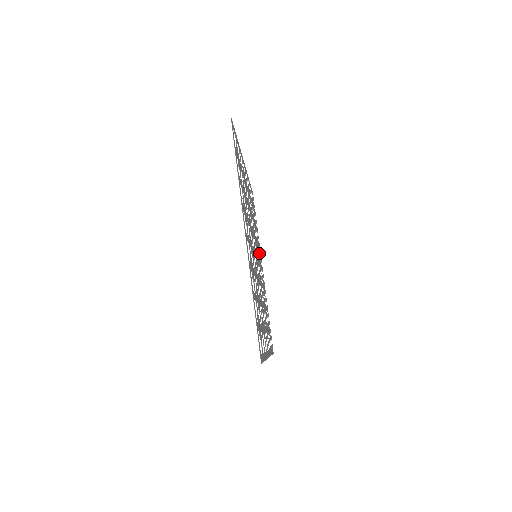
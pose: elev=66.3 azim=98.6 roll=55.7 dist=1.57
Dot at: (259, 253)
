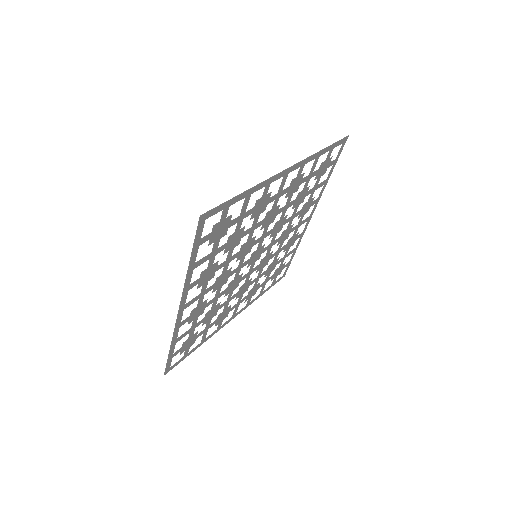
Dot at: (248, 294)
